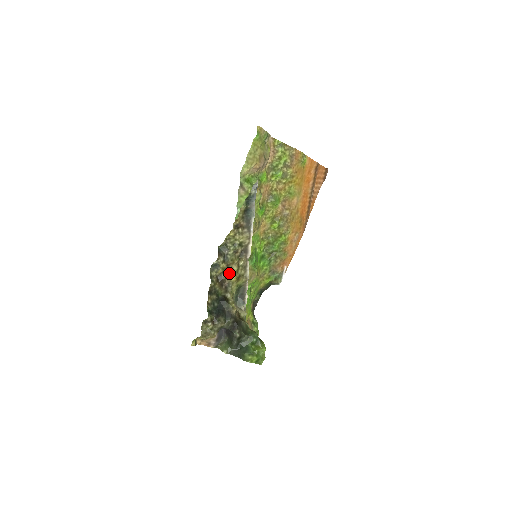
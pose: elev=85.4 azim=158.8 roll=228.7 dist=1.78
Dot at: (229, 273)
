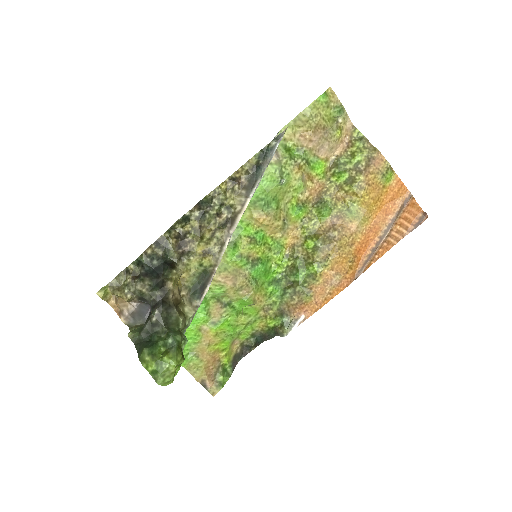
Dot at: (197, 238)
